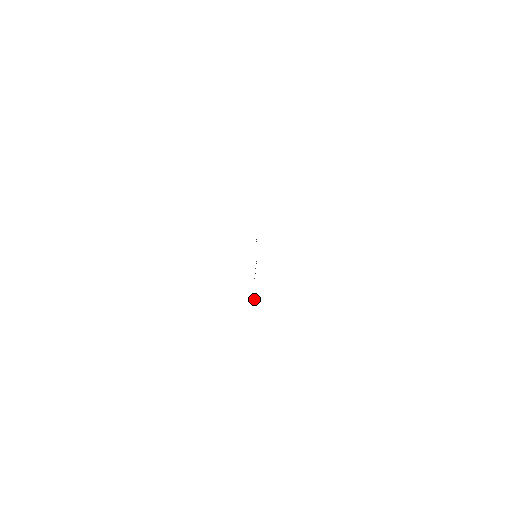
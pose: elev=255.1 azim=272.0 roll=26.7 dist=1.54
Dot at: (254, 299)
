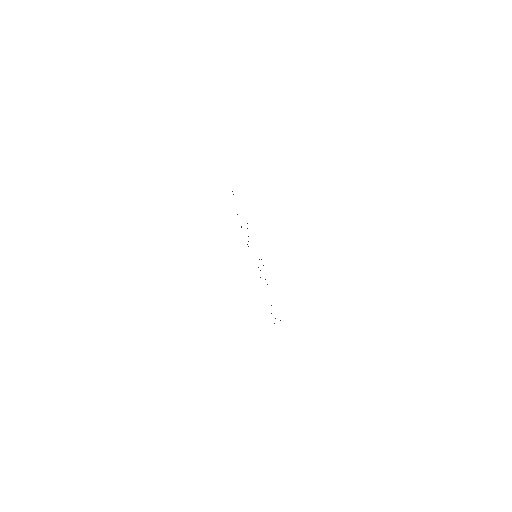
Dot at: occluded
